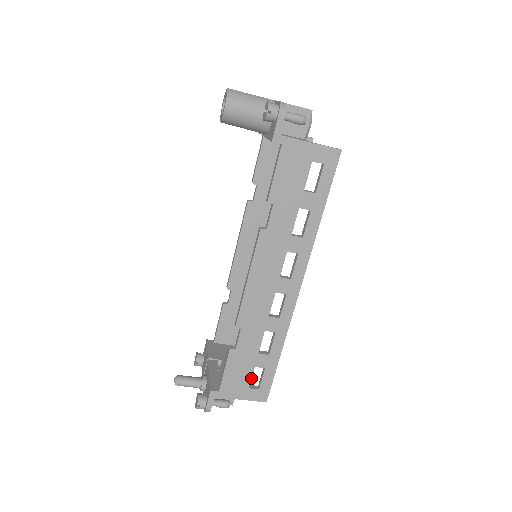
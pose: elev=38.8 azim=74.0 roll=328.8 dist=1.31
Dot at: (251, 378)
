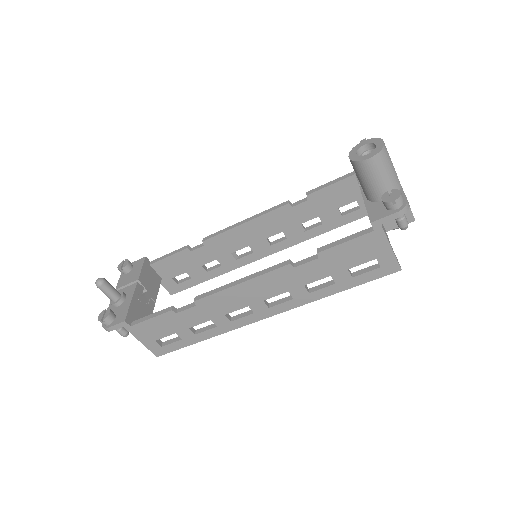
Dot at: occluded
